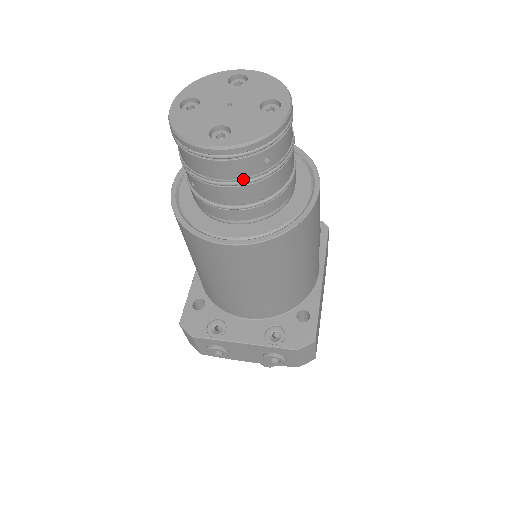
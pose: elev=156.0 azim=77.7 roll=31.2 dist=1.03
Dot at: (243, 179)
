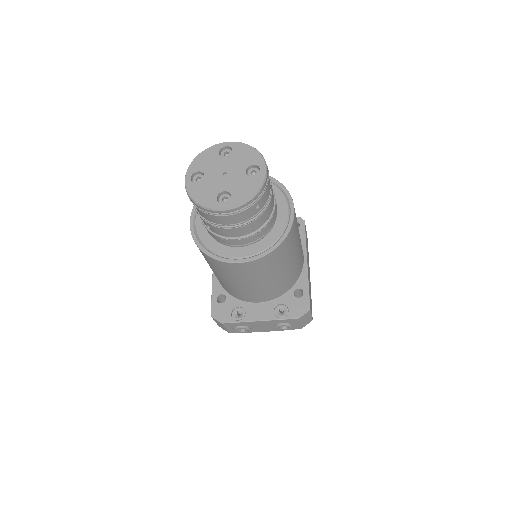
Dot at: (244, 222)
